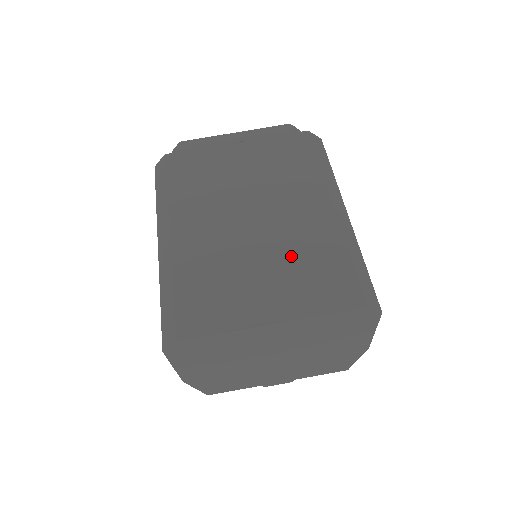
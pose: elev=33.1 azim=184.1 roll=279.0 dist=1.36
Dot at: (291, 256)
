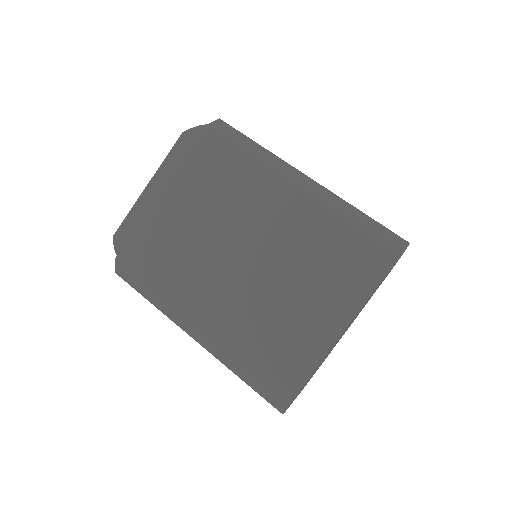
Dot at: (304, 263)
